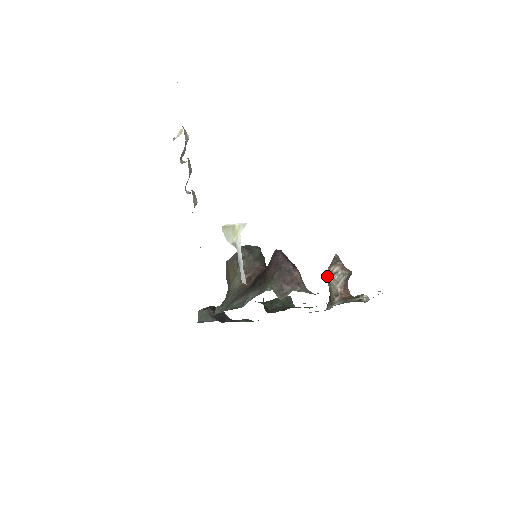
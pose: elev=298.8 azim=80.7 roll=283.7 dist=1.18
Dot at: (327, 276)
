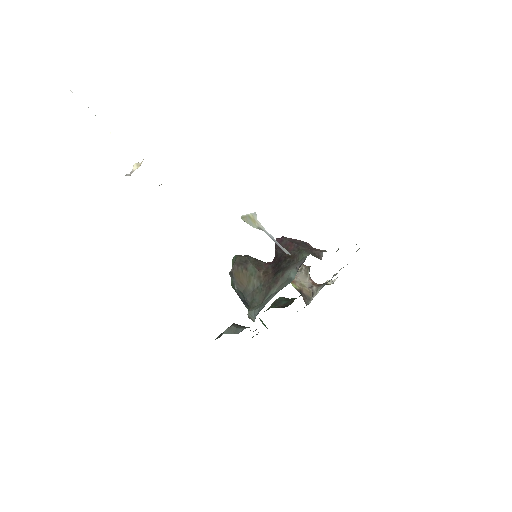
Dot at: occluded
